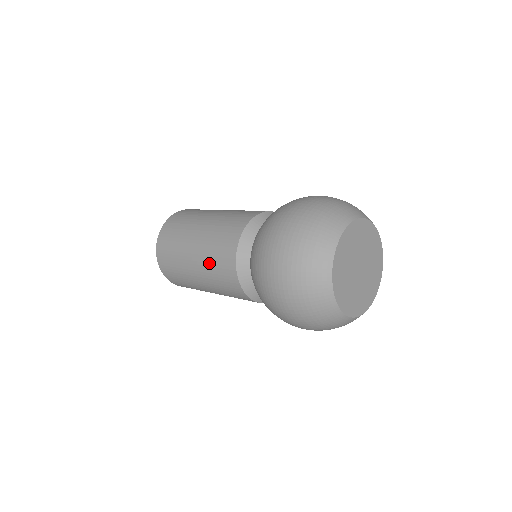
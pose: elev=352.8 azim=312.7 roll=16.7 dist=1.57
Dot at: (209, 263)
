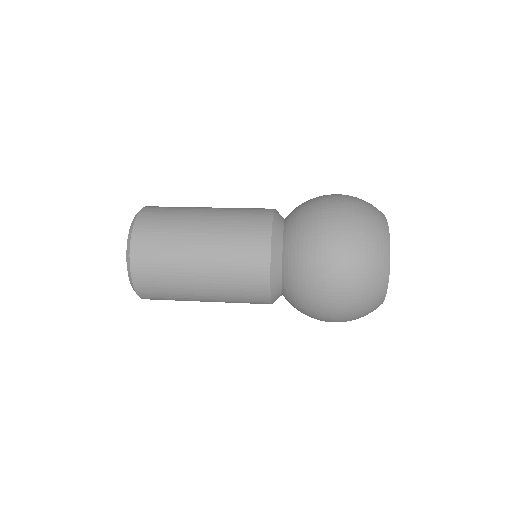
Dot at: (229, 287)
